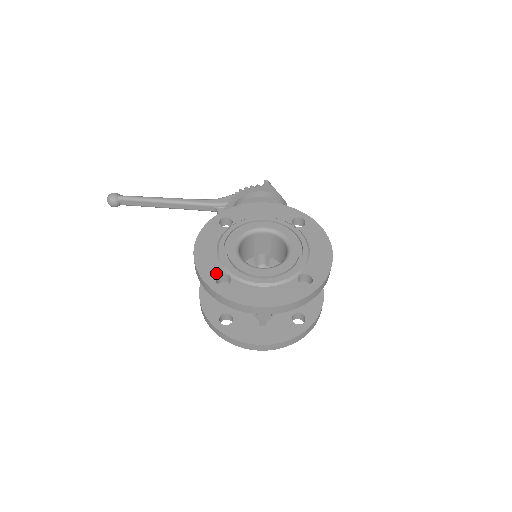
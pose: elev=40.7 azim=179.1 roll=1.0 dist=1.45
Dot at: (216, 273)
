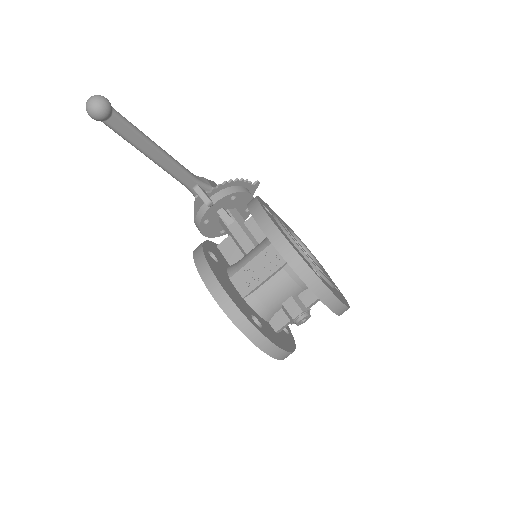
Dot at: (309, 264)
